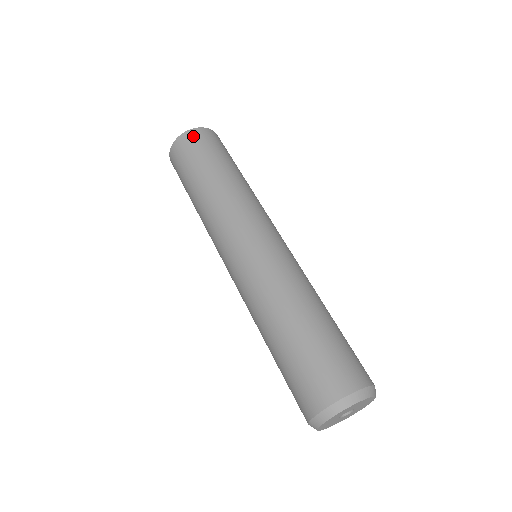
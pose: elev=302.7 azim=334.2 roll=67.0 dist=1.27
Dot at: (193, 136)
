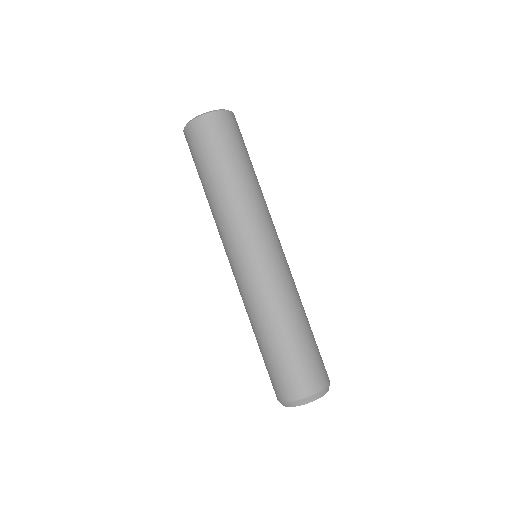
Dot at: (222, 120)
